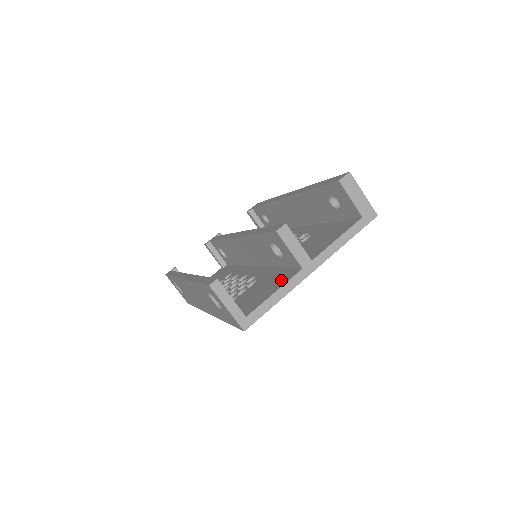
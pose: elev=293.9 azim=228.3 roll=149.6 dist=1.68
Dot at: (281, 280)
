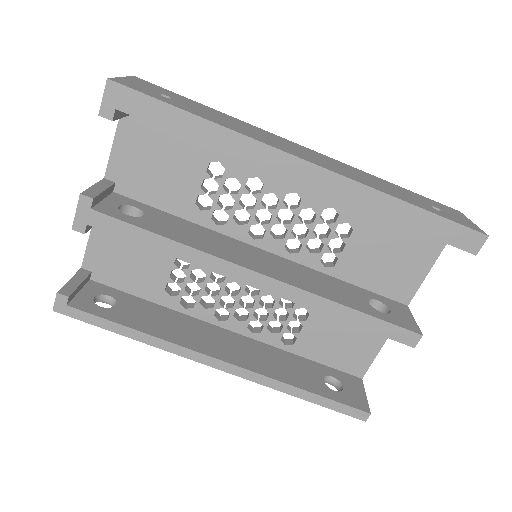
Dot at: occluded
